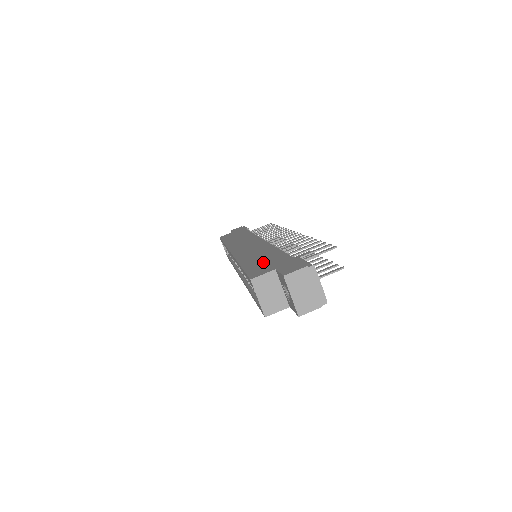
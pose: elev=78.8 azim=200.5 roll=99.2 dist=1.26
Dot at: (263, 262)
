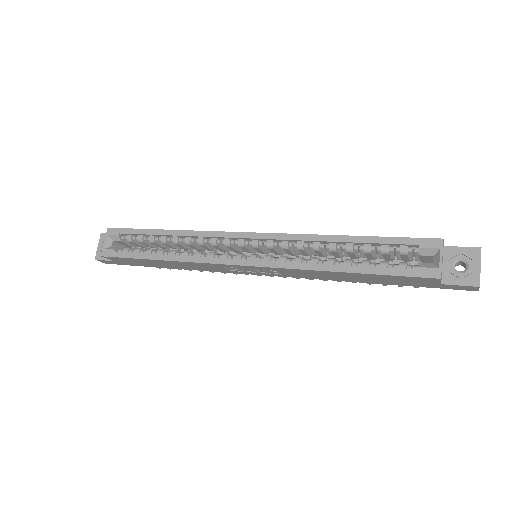
Dot at: occluded
